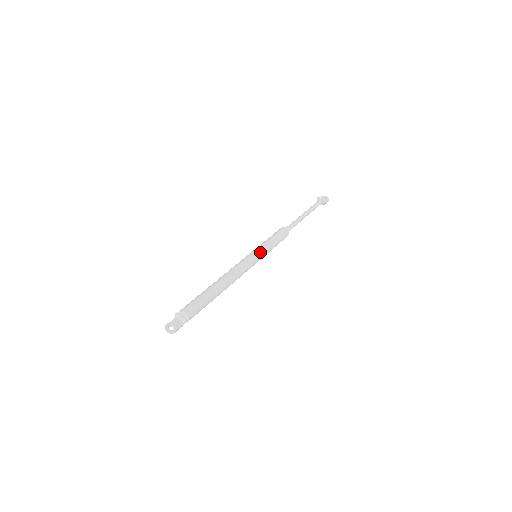
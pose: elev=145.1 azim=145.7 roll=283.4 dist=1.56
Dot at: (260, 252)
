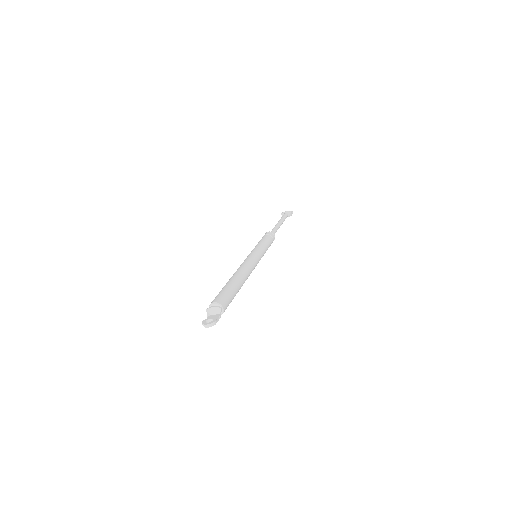
Dot at: (257, 249)
